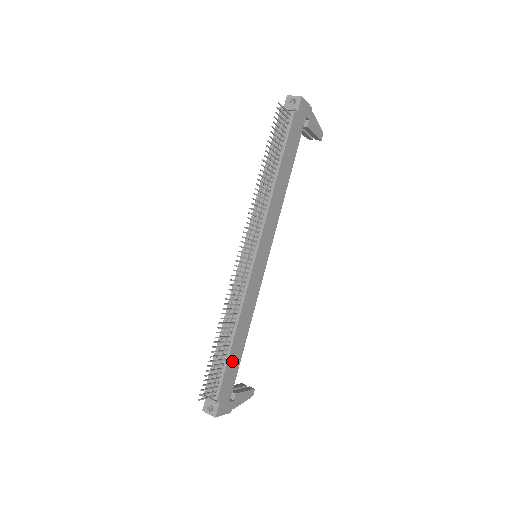
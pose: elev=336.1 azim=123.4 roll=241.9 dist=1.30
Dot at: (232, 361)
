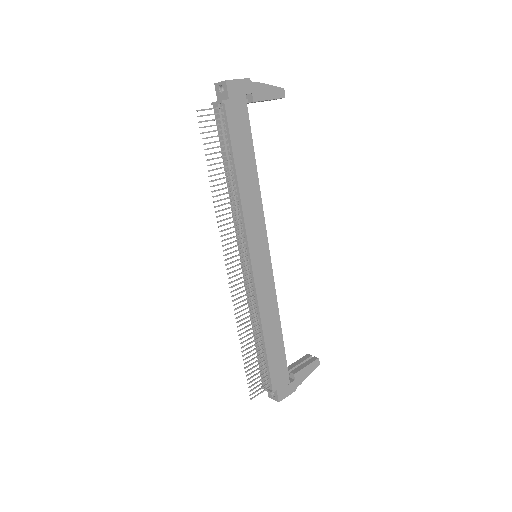
Dot at: (273, 354)
